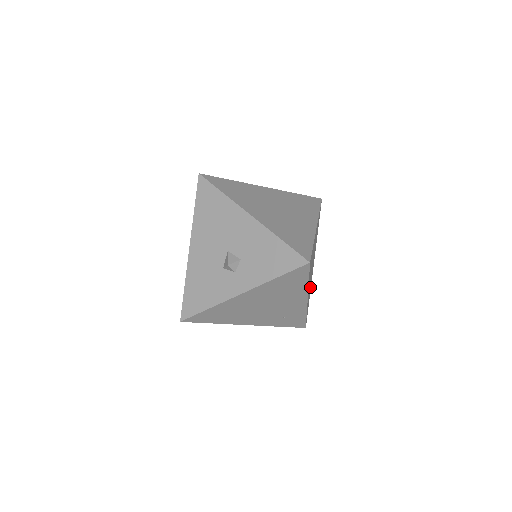
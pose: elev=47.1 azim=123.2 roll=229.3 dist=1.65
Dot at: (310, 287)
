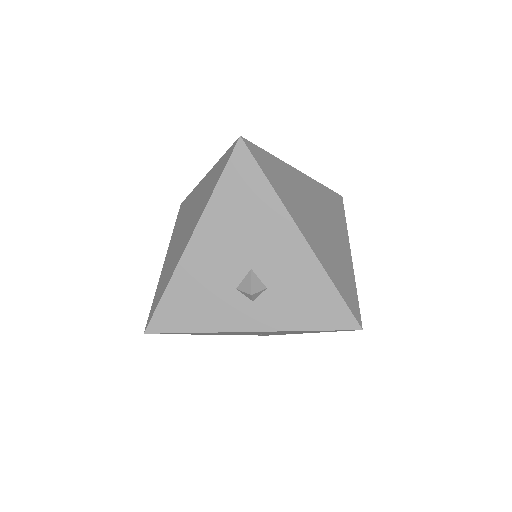
Dot at: occluded
